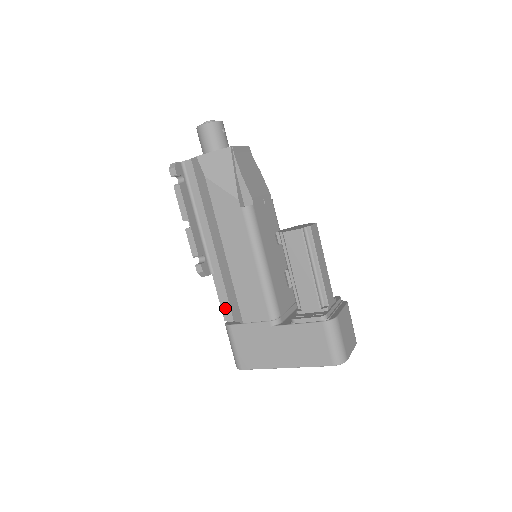
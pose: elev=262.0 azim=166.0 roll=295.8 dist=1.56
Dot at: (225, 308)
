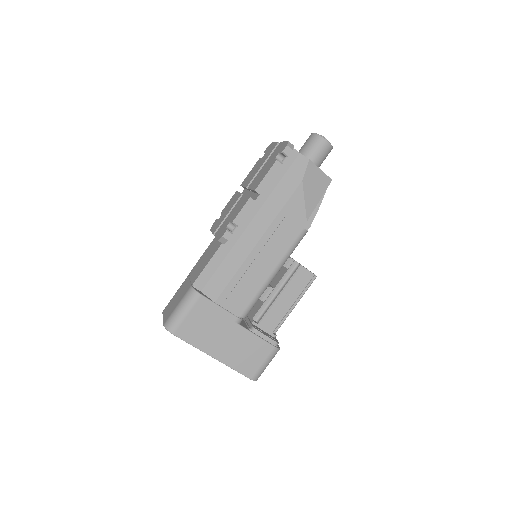
Dot at: (205, 276)
